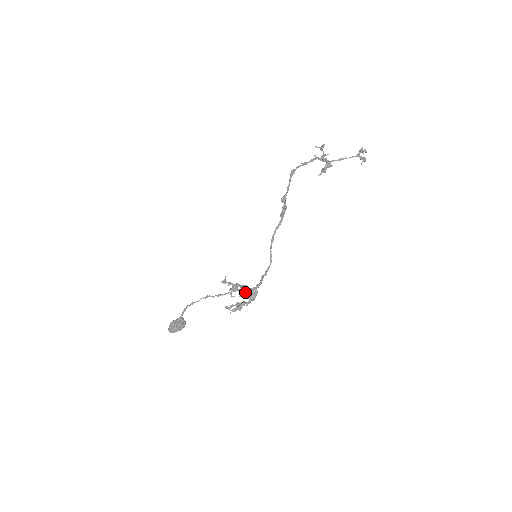
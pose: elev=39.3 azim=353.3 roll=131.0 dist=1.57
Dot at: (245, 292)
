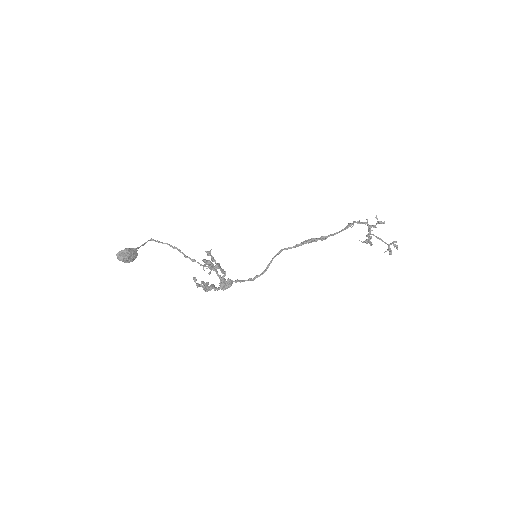
Dot at: (219, 275)
